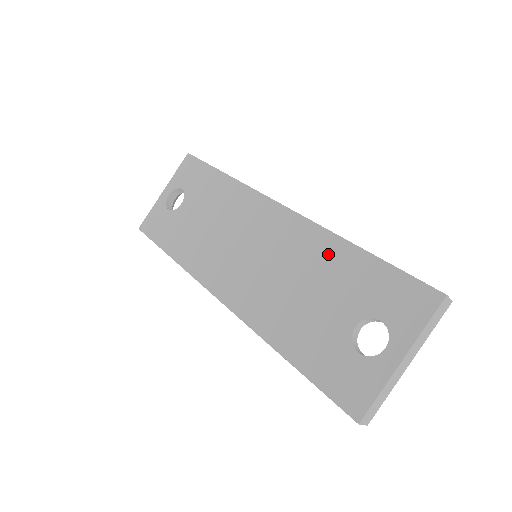
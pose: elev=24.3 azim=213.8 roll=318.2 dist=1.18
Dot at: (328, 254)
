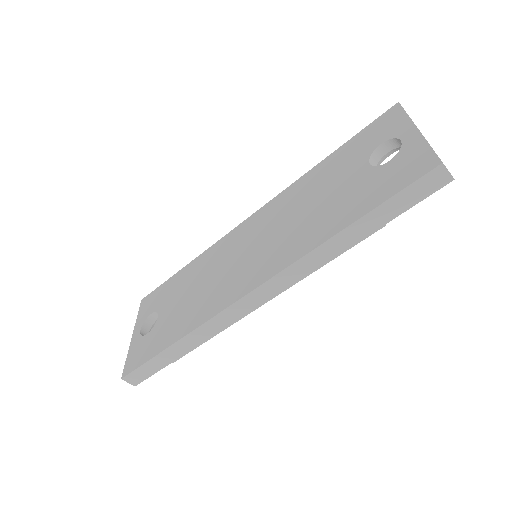
Dot at: (308, 182)
